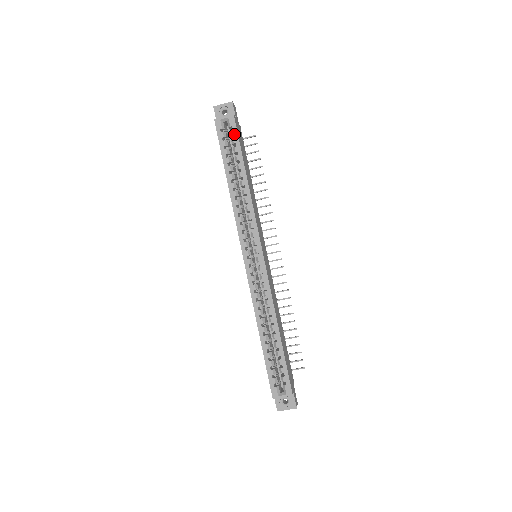
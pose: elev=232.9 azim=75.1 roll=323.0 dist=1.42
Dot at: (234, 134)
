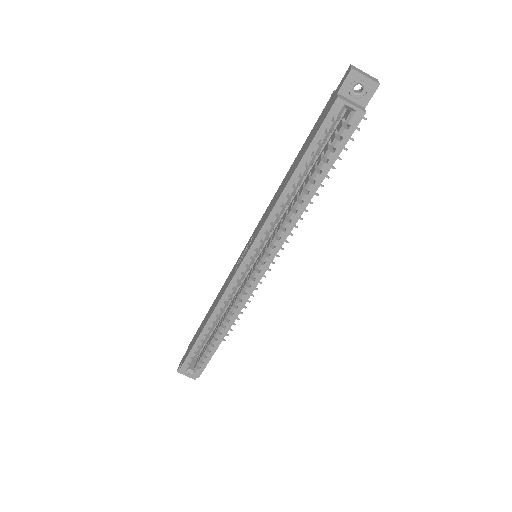
Dot at: (344, 137)
